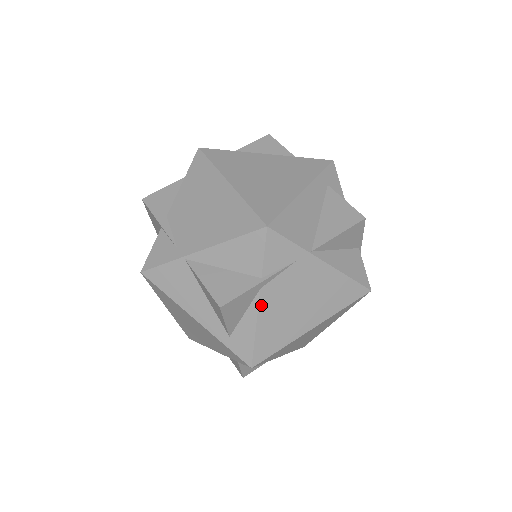
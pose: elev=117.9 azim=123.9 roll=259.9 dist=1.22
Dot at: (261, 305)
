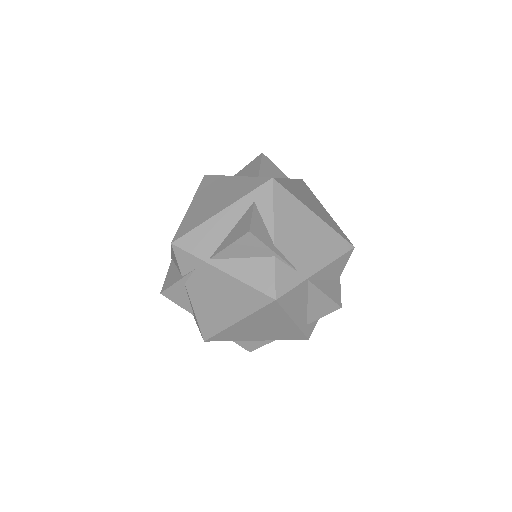
Dot at: occluded
